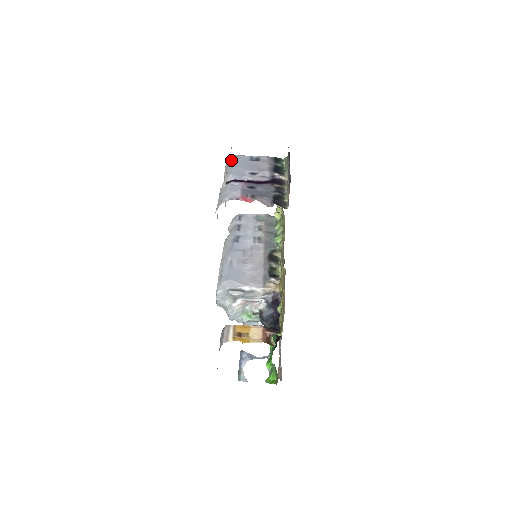
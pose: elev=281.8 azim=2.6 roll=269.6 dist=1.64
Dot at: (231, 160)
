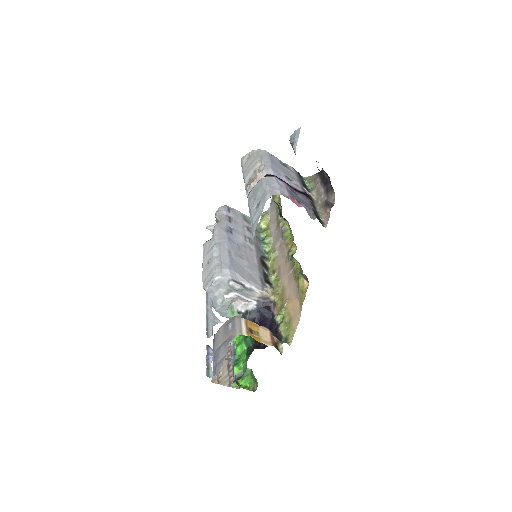
Dot at: (264, 154)
